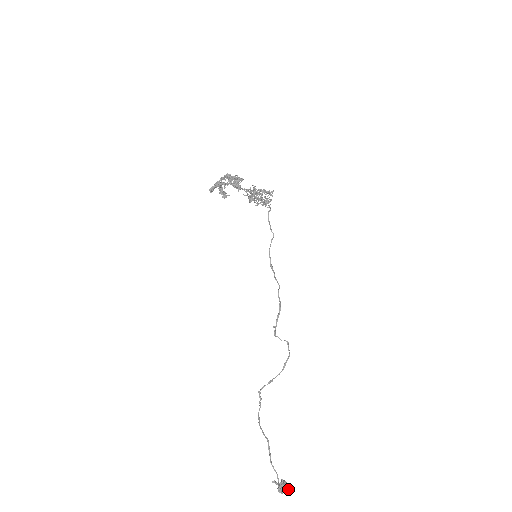
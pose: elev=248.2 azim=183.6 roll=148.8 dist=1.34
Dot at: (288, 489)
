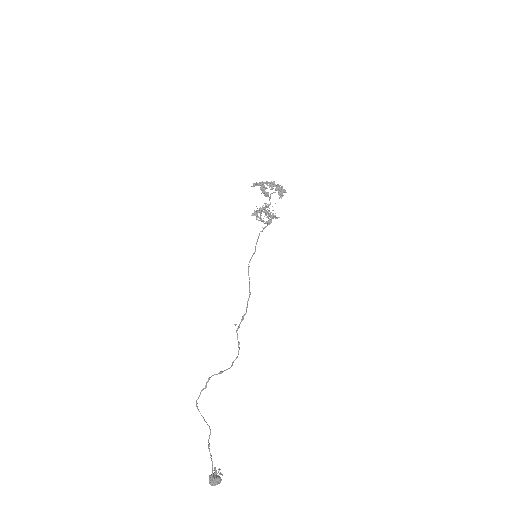
Dot at: occluded
